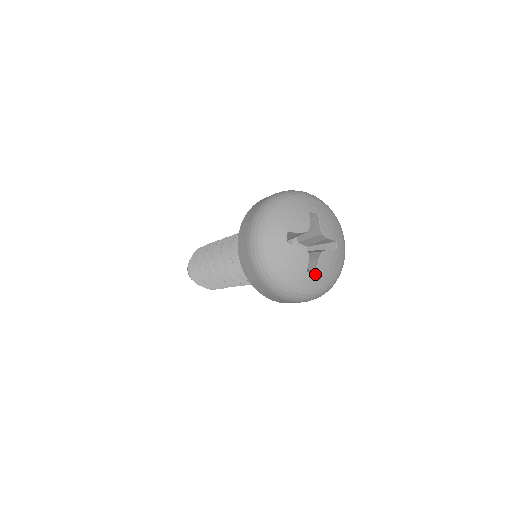
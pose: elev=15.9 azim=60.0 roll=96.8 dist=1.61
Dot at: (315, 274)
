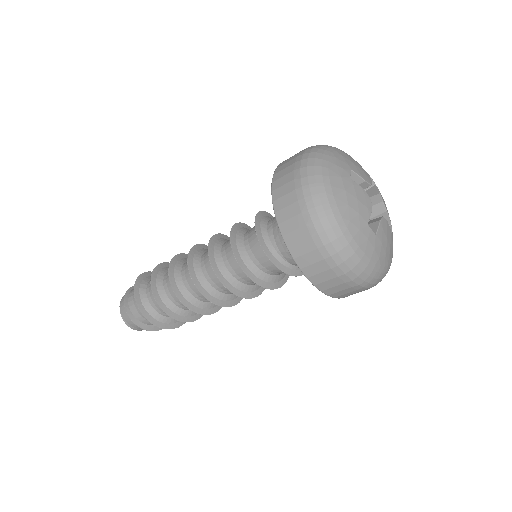
Dot at: (375, 236)
